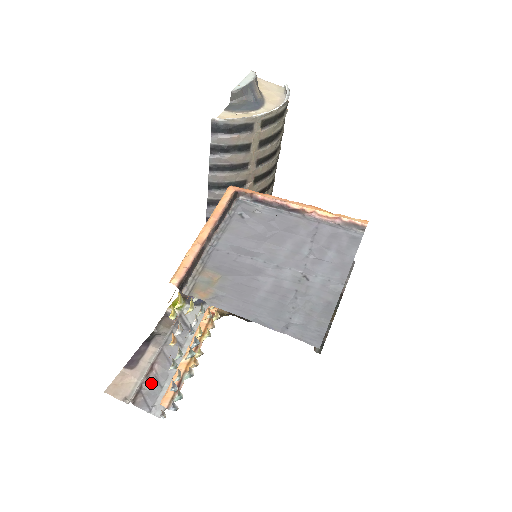
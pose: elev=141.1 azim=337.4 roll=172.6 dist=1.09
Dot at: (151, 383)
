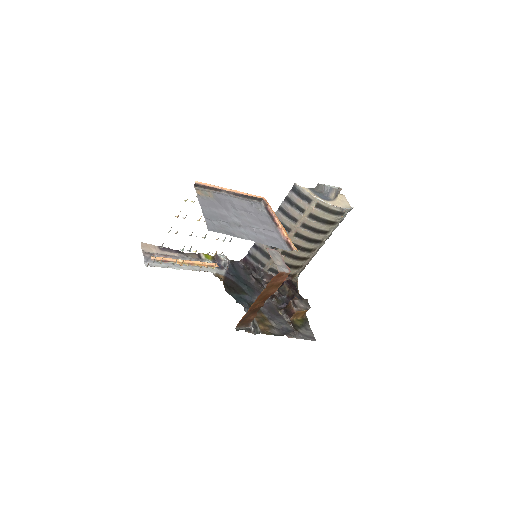
Dot at: occluded
